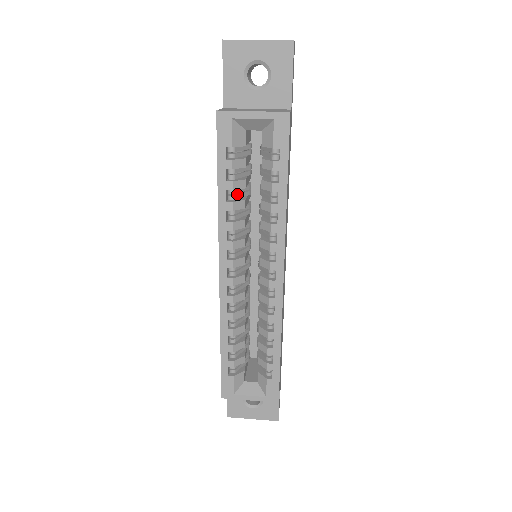
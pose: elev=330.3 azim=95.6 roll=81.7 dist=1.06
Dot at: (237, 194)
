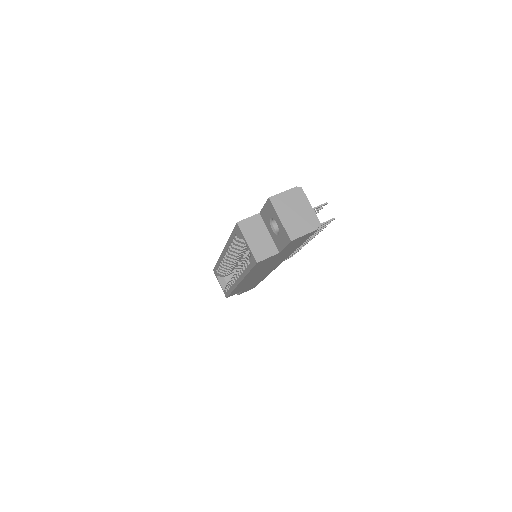
Dot at: occluded
